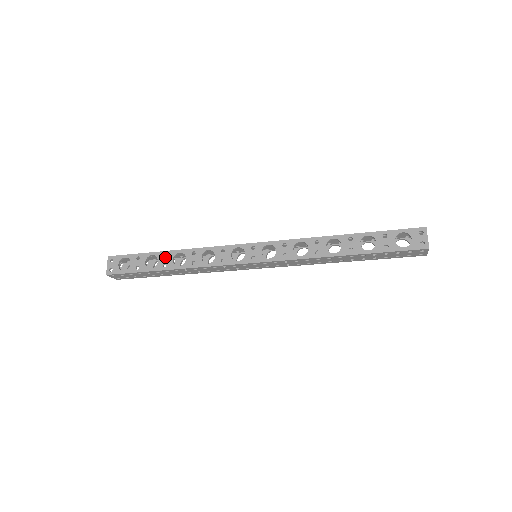
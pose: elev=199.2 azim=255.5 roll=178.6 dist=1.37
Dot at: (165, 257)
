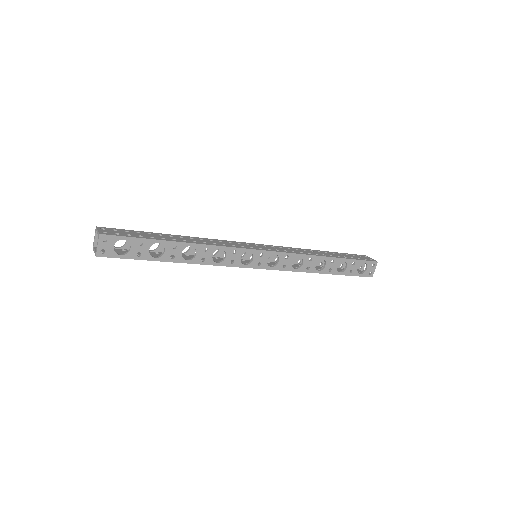
Dot at: occluded
